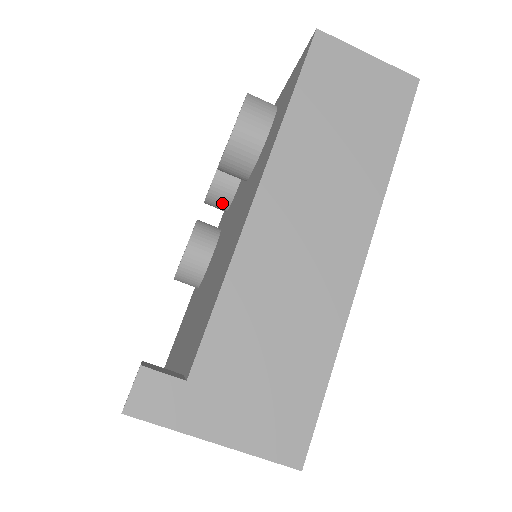
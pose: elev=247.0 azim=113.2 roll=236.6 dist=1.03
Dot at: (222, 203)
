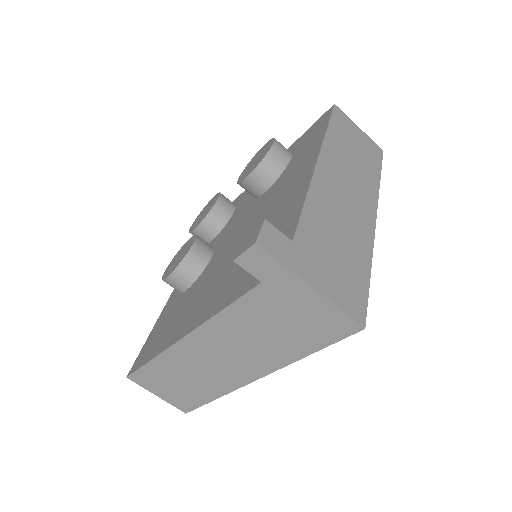
Dot at: (212, 230)
